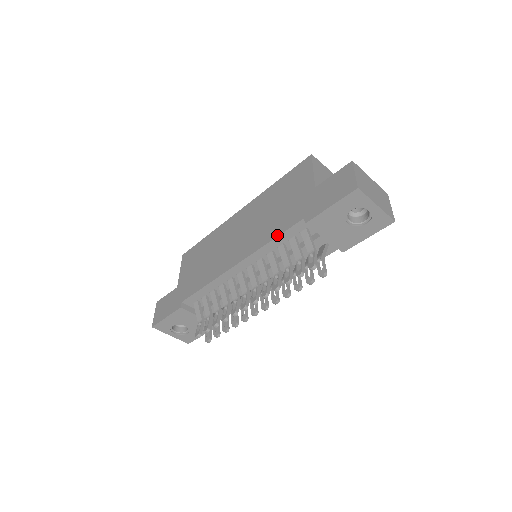
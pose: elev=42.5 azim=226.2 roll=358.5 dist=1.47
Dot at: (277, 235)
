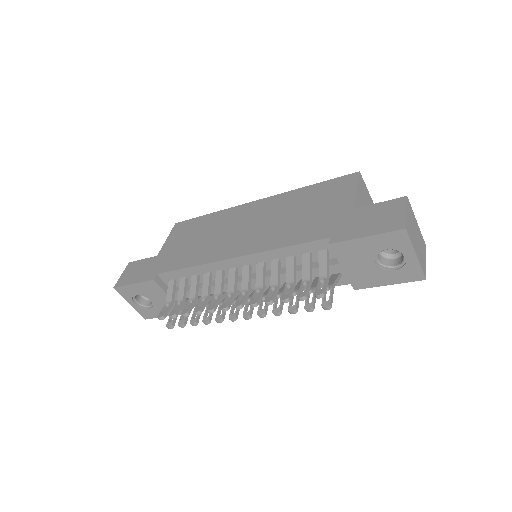
Dot at: (292, 244)
